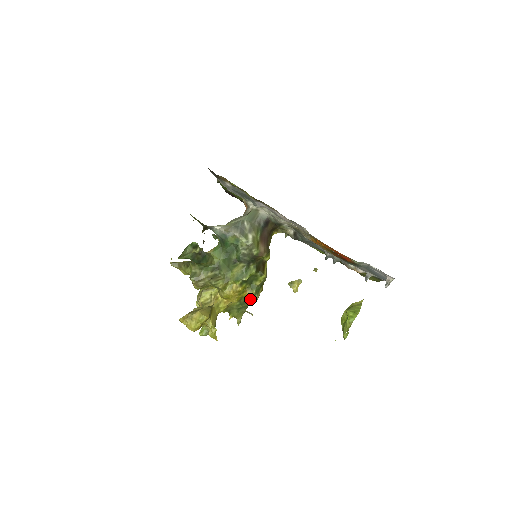
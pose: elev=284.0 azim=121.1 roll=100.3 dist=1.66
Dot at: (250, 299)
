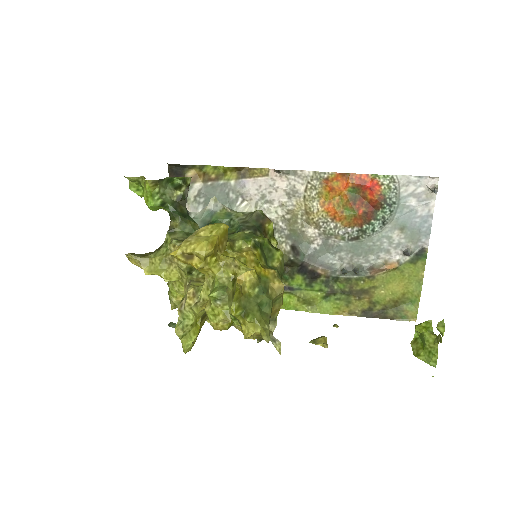
Dot at: (273, 282)
